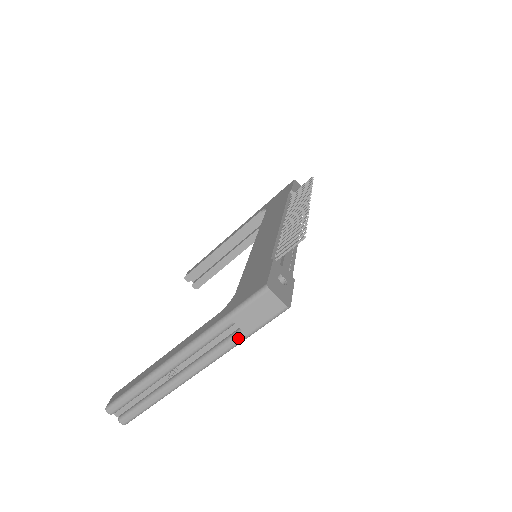
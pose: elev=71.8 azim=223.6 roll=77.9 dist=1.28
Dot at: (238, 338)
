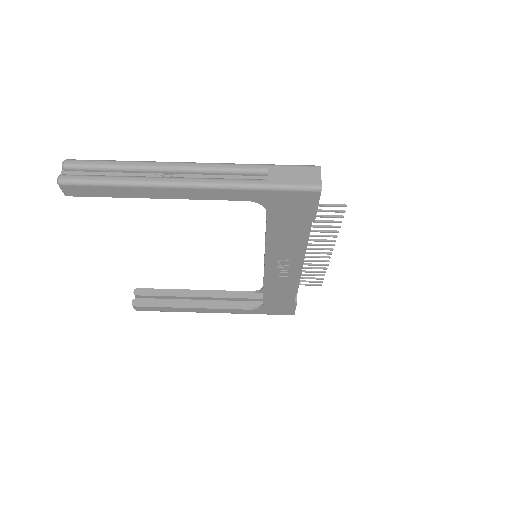
Dot at: (259, 181)
